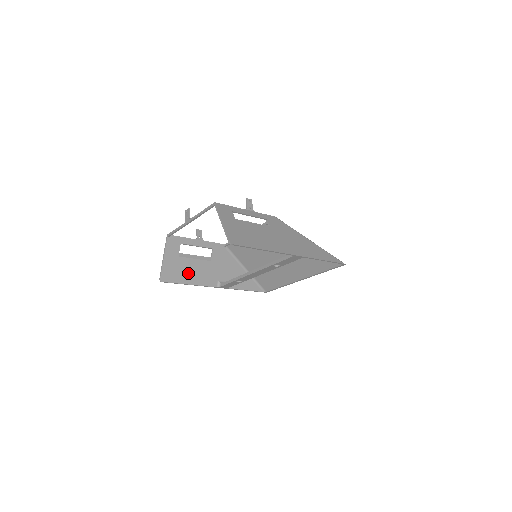
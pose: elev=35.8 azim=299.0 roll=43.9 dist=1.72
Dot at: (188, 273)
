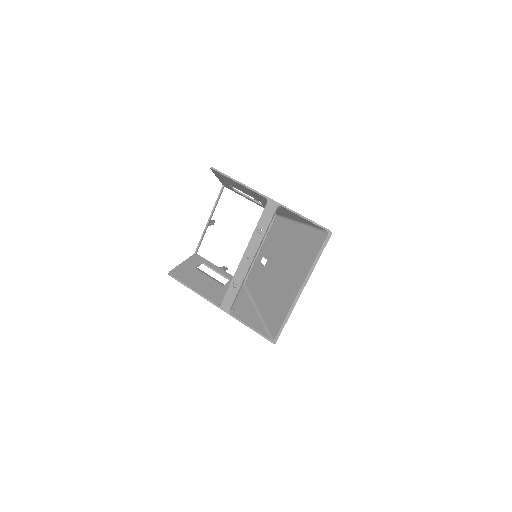
Dot at: (196, 282)
